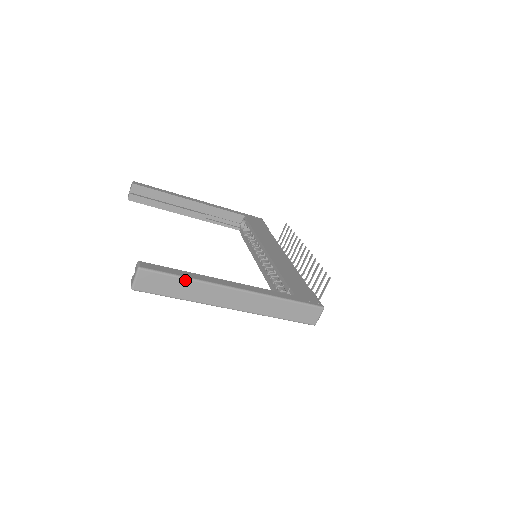
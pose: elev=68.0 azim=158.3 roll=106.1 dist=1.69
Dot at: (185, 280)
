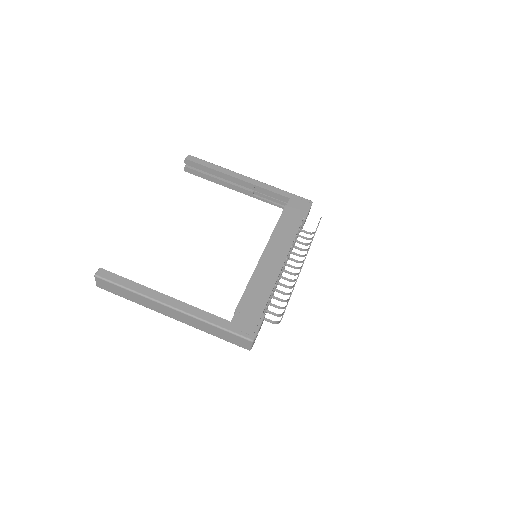
Dot at: (128, 291)
